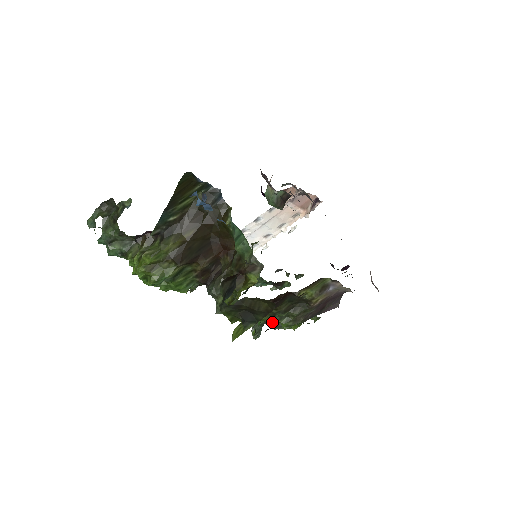
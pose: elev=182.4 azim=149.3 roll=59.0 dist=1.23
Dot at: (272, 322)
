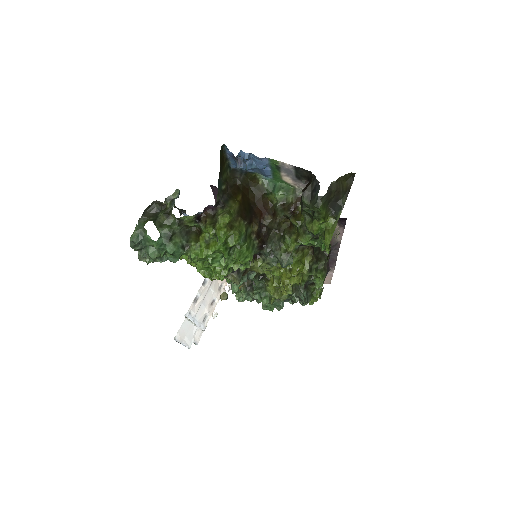
Dot at: occluded
